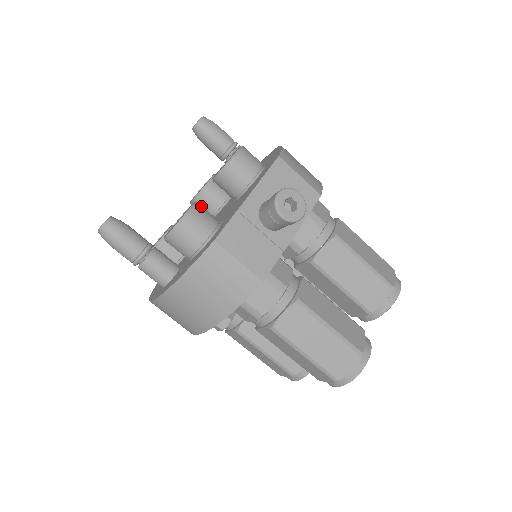
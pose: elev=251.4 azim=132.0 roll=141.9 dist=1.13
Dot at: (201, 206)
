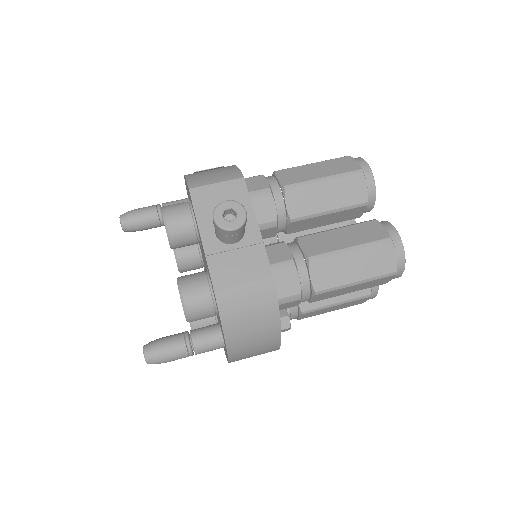
Dot at: (183, 277)
